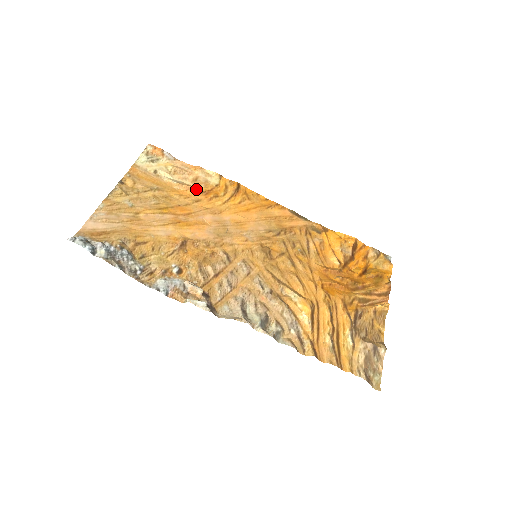
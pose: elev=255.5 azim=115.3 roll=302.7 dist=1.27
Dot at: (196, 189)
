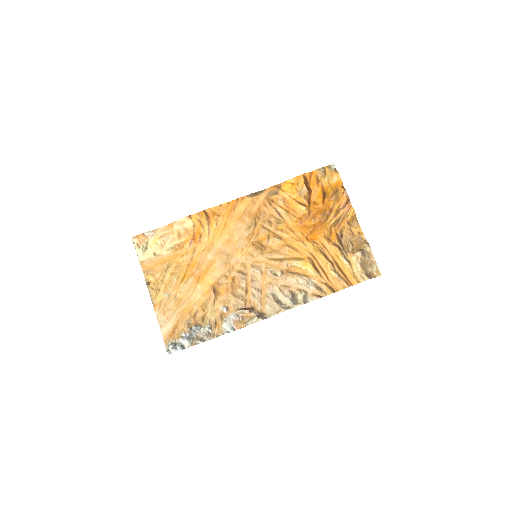
Dot at: (186, 243)
